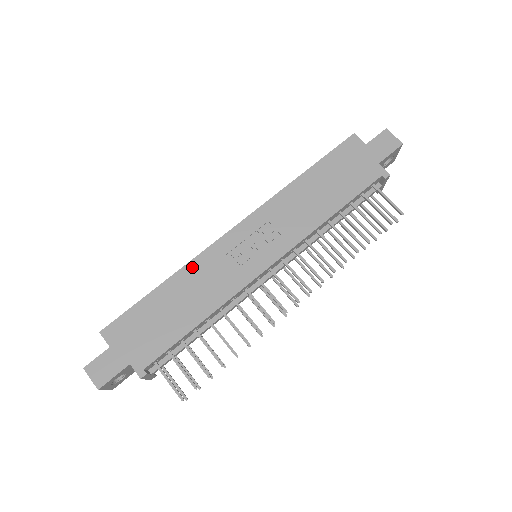
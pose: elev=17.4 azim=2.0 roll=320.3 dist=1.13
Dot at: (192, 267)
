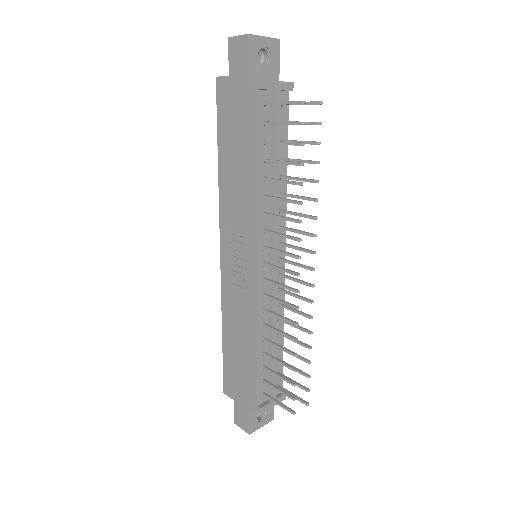
Dot at: (225, 308)
